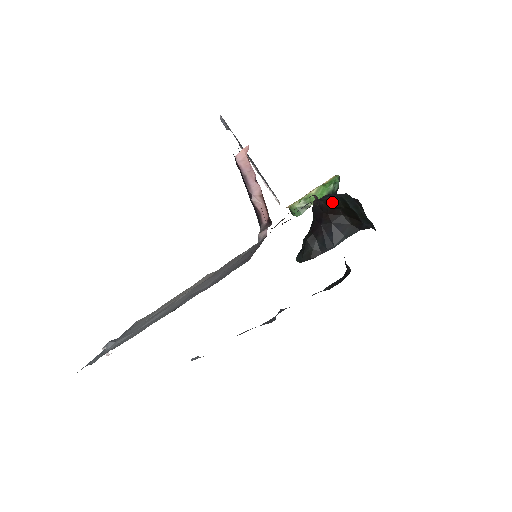
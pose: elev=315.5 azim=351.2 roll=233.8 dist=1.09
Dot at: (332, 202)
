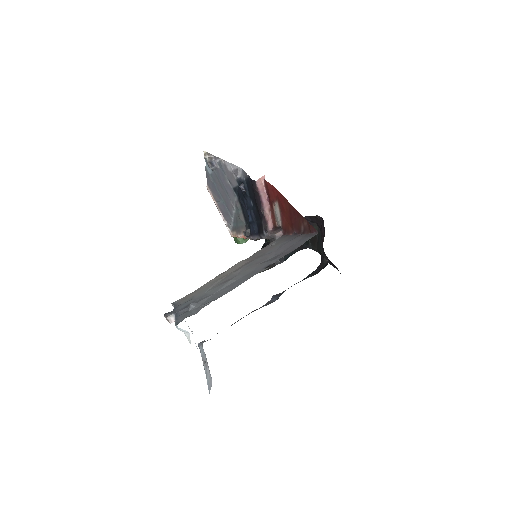
Dot at: occluded
